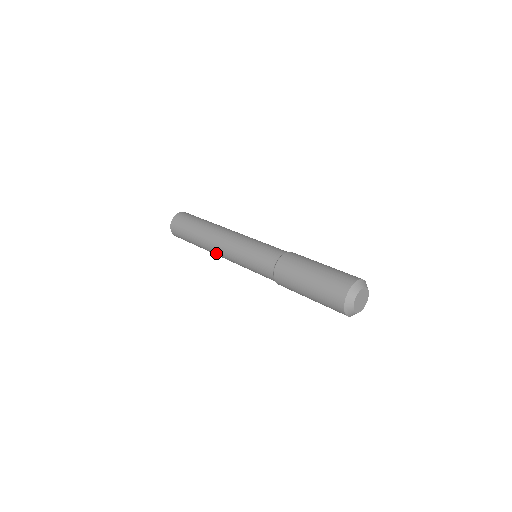
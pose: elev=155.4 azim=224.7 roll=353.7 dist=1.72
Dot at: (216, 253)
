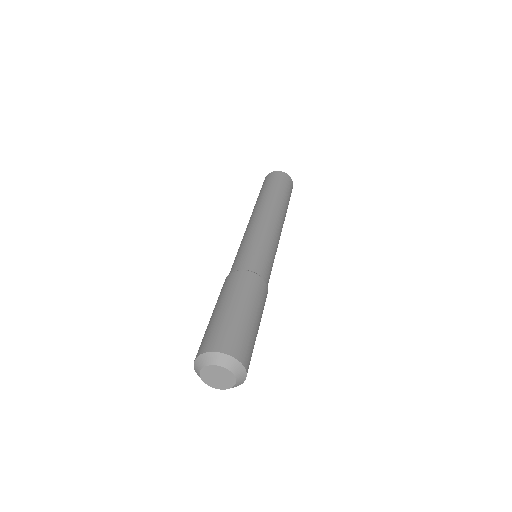
Dot at: occluded
